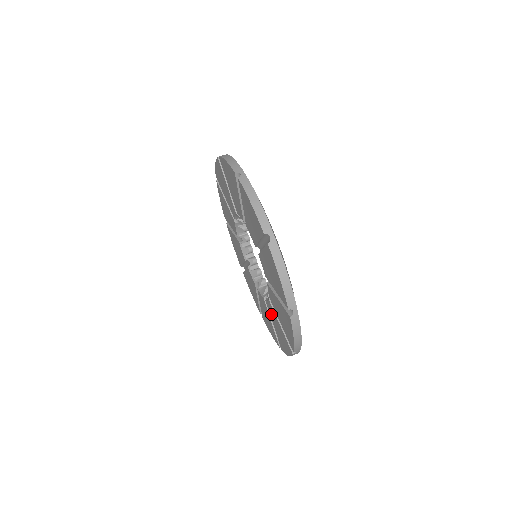
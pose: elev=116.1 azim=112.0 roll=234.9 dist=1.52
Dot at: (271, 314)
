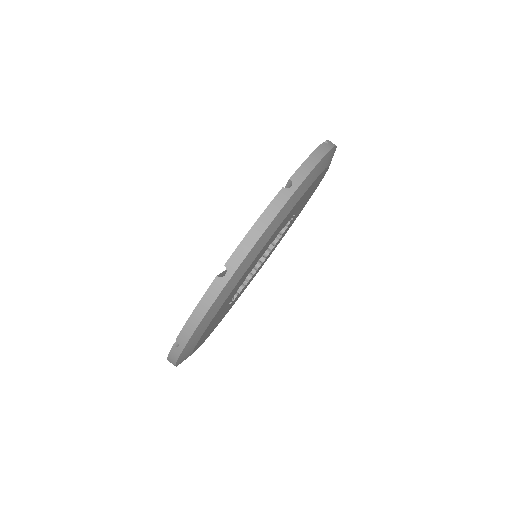
Dot at: occluded
